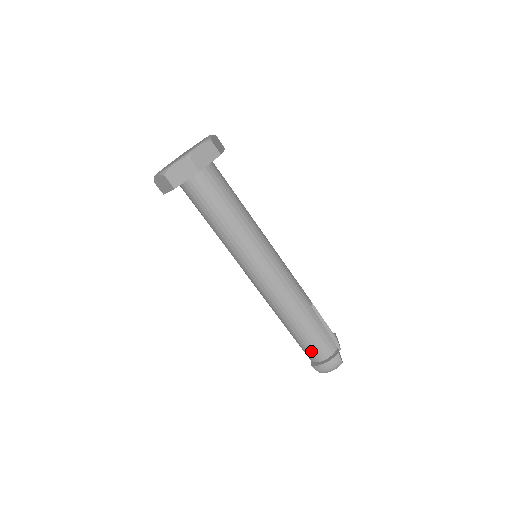
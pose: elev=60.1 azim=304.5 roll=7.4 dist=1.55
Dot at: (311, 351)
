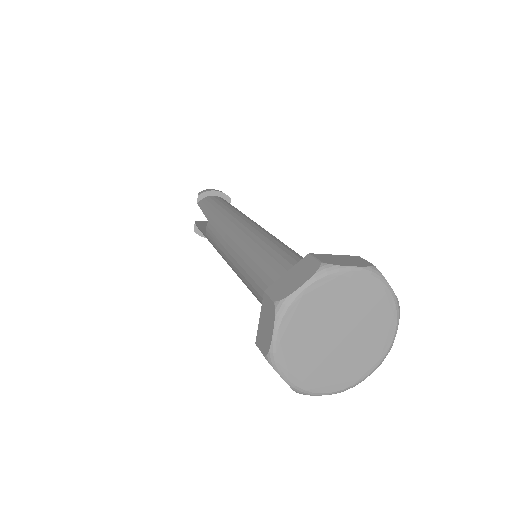
Dot at: occluded
